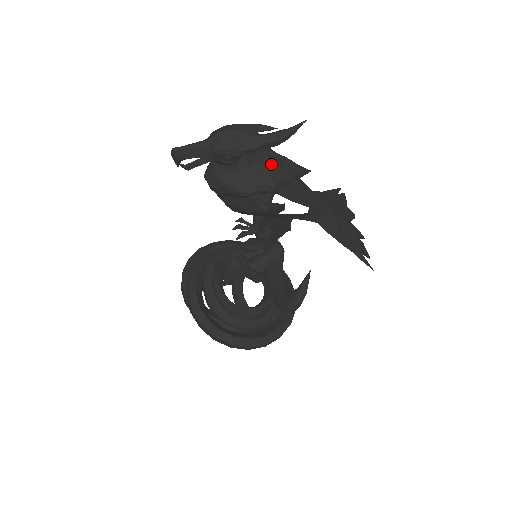
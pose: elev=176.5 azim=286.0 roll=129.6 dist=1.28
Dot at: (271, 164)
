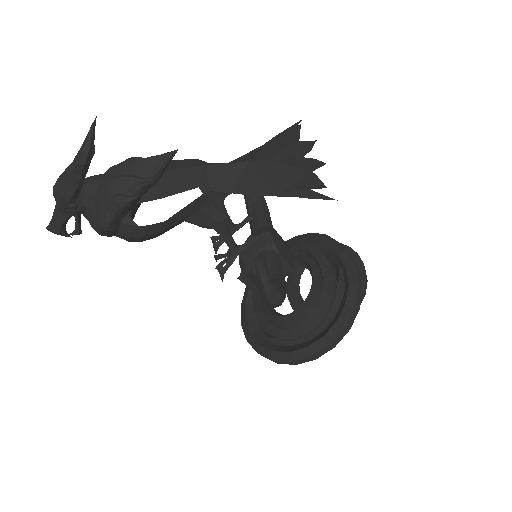
Dot at: (108, 182)
